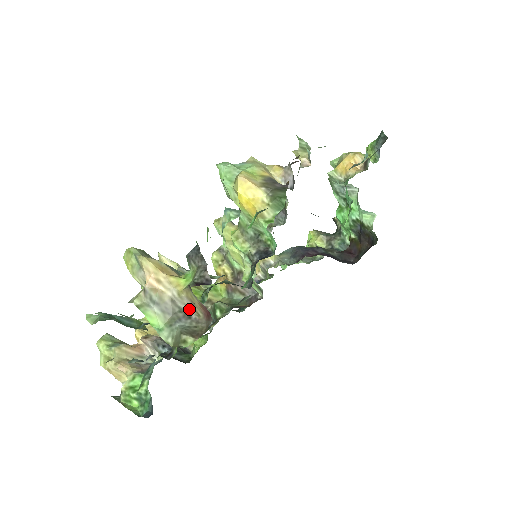
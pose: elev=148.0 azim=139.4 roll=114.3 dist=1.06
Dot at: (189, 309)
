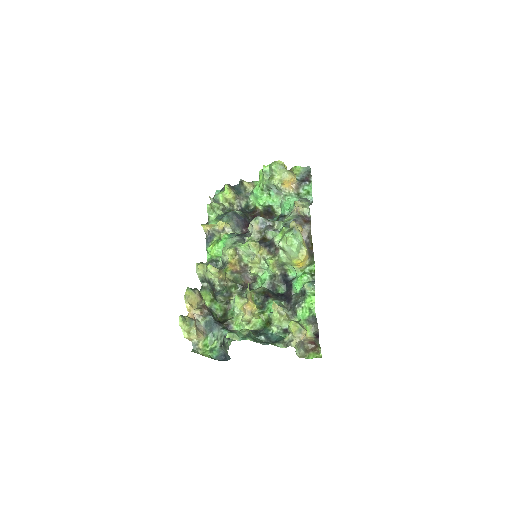
Dot at: (303, 340)
